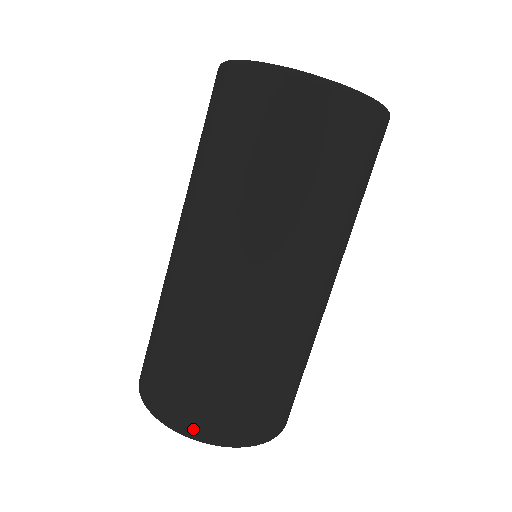
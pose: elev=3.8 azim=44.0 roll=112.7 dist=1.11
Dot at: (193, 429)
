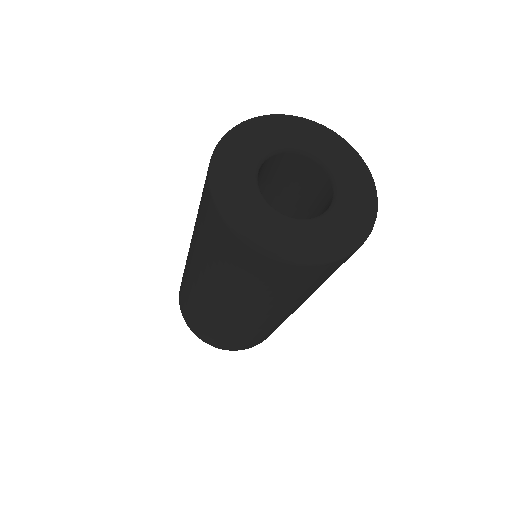
Dot at: (213, 345)
